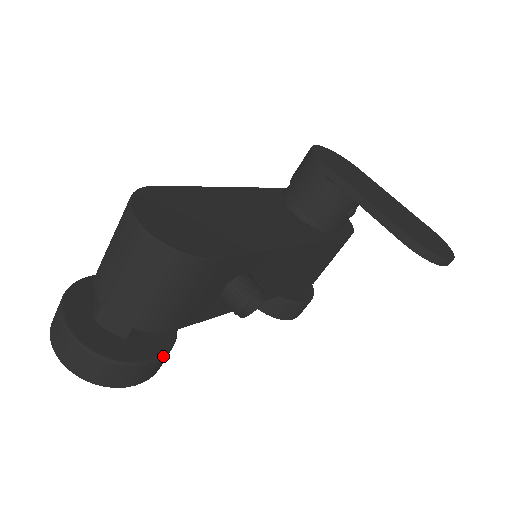
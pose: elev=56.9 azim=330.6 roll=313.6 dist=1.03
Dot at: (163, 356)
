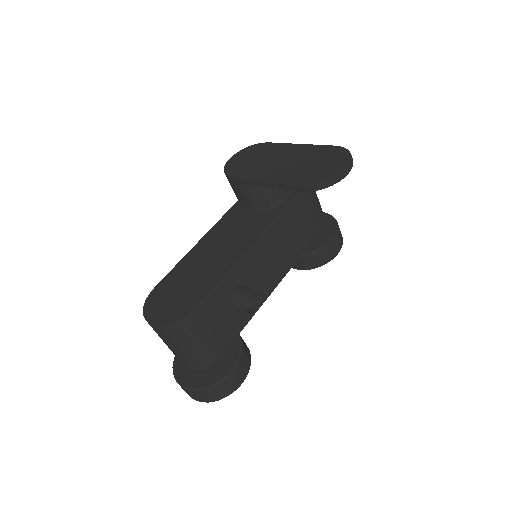
Dot at: (238, 363)
